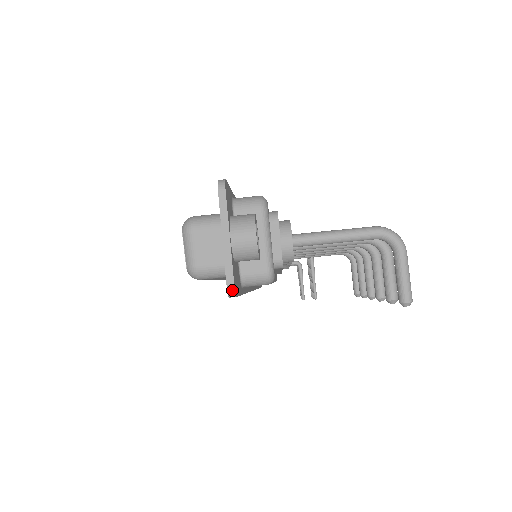
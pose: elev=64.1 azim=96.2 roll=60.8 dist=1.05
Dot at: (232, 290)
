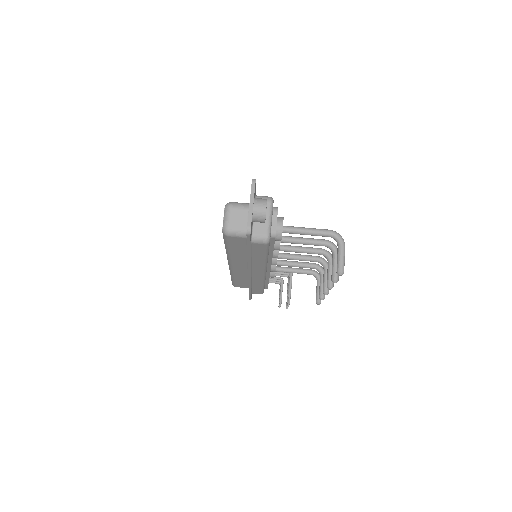
Dot at: (249, 230)
